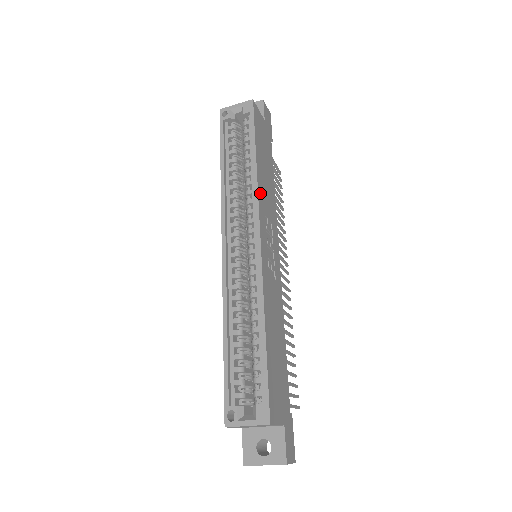
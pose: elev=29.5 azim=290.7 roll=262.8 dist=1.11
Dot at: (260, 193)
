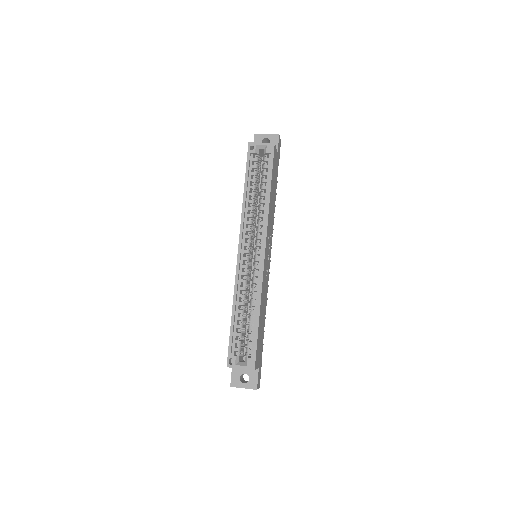
Dot at: (269, 218)
